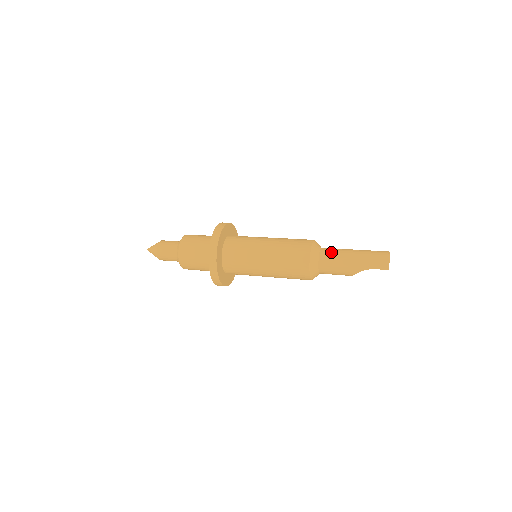
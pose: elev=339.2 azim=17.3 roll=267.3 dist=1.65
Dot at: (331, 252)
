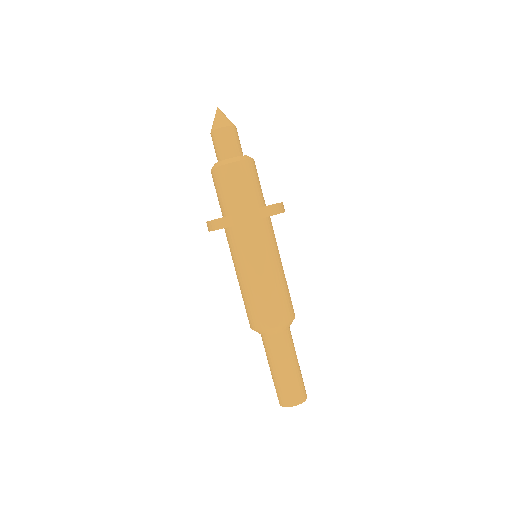
Dot at: (276, 347)
